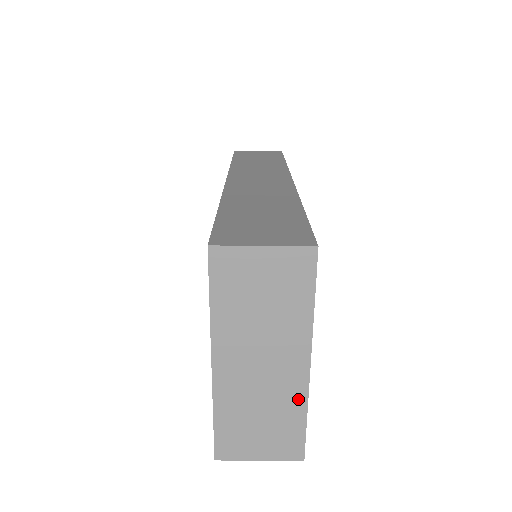
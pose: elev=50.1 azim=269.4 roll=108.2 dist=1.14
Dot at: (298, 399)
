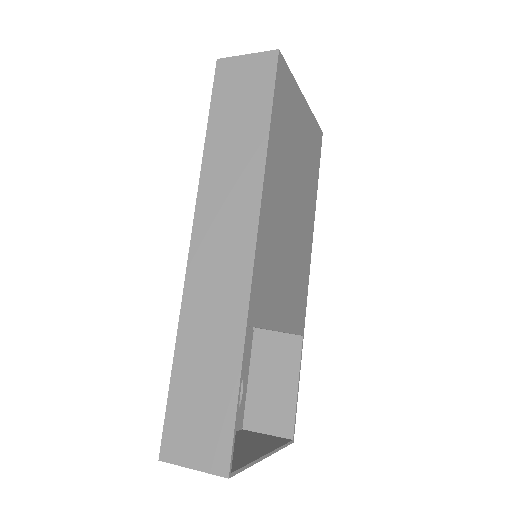
Dot at: occluded
